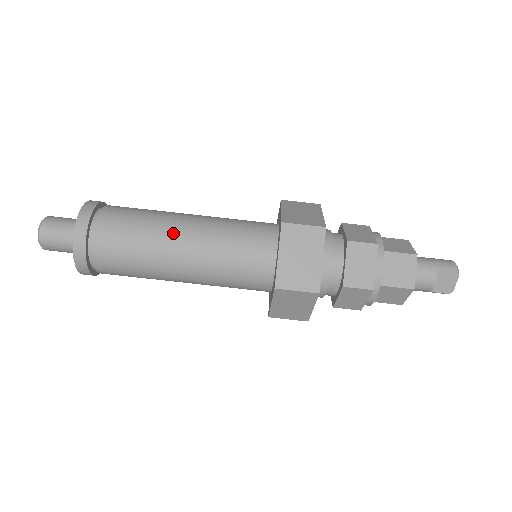
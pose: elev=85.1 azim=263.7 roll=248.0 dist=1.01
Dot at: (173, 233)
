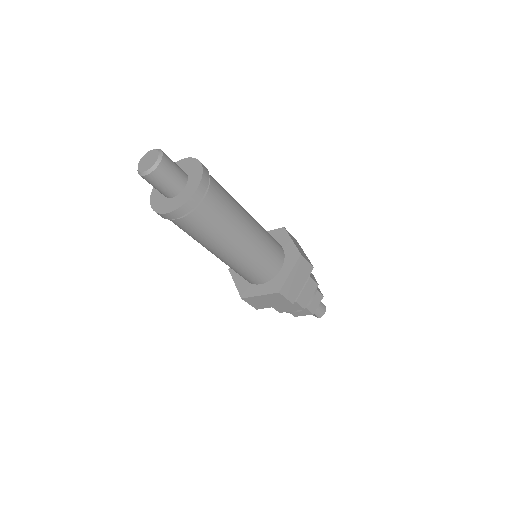
Dot at: (226, 247)
